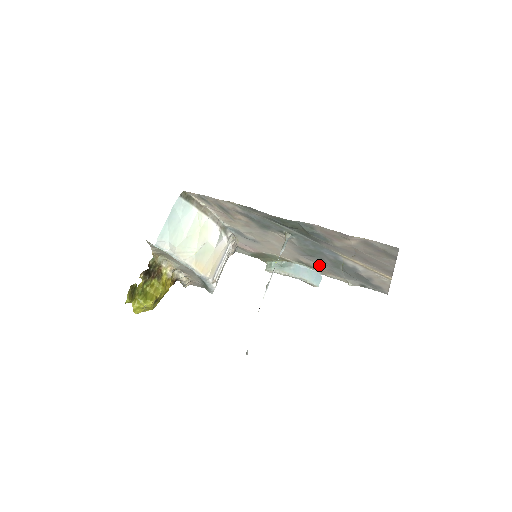
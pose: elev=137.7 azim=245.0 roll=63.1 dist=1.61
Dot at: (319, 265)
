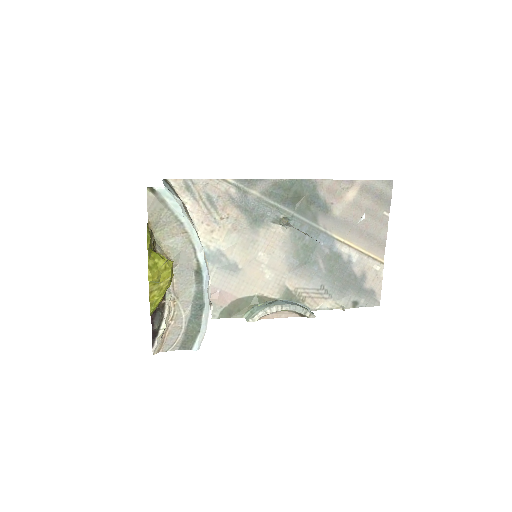
Dot at: (309, 284)
